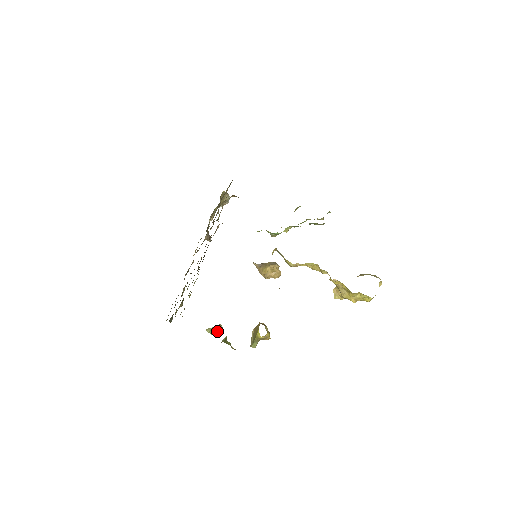
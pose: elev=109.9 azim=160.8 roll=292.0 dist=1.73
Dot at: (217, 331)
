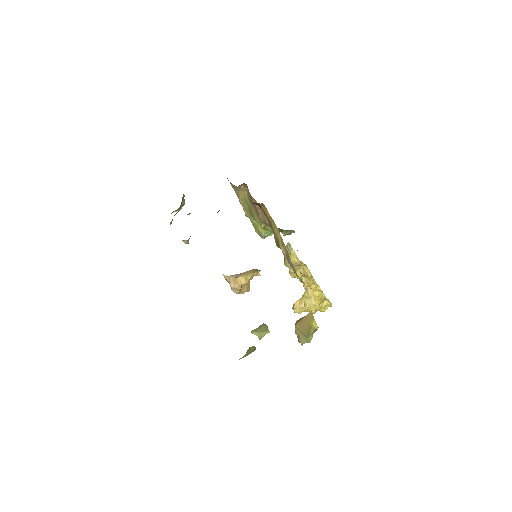
Dot at: (268, 330)
